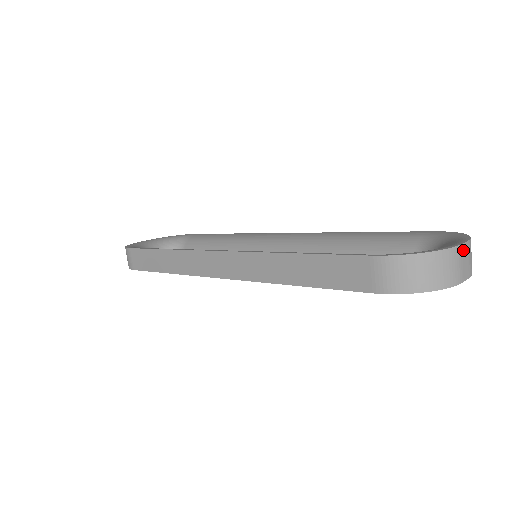
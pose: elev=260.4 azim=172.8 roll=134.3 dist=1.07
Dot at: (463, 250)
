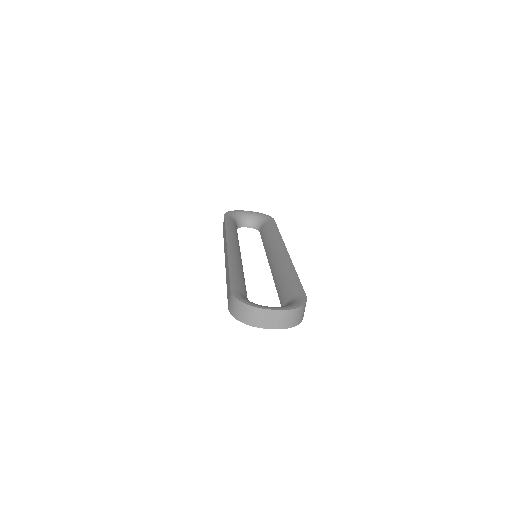
Dot at: (270, 313)
